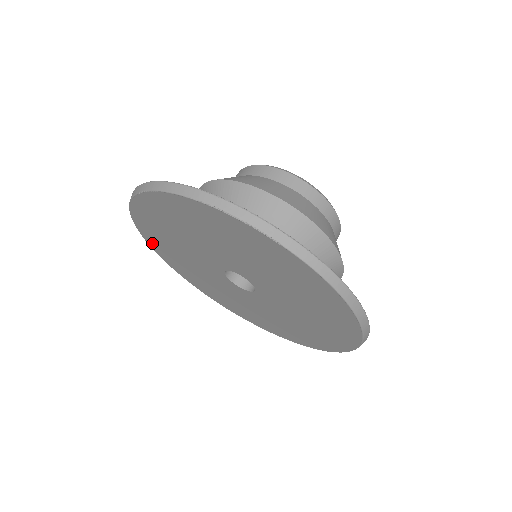
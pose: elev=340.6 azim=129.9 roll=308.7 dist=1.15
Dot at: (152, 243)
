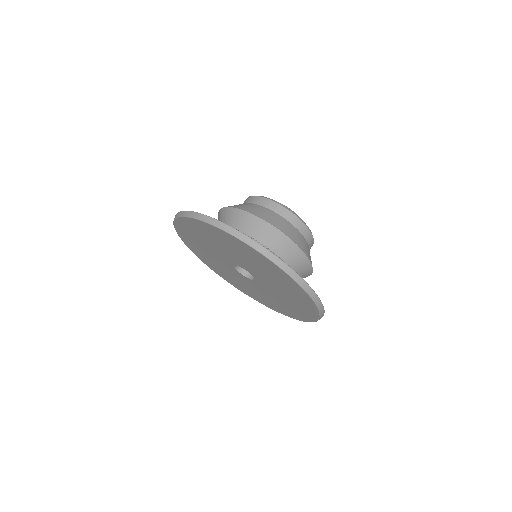
Dot at: (229, 281)
